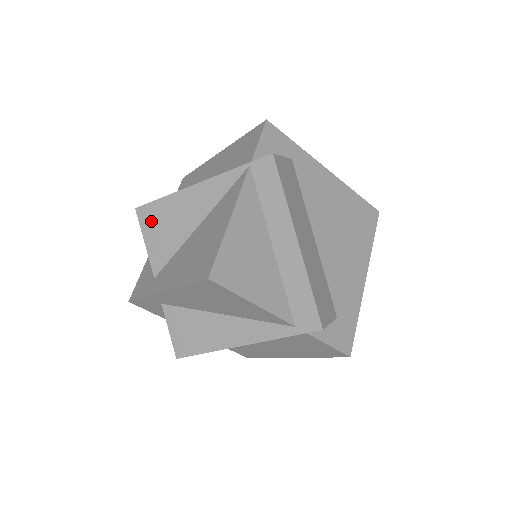
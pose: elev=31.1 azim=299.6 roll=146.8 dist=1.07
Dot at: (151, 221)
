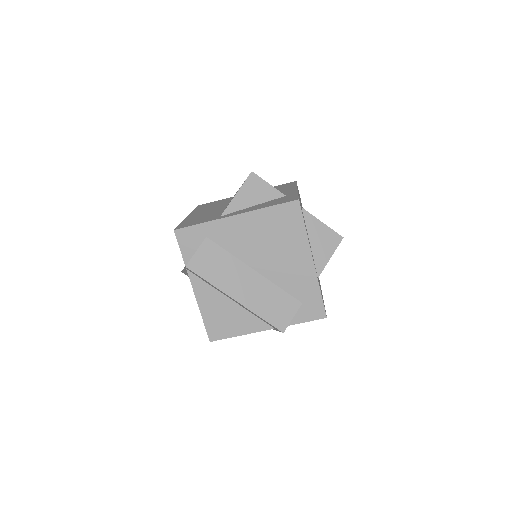
Dot at: occluded
